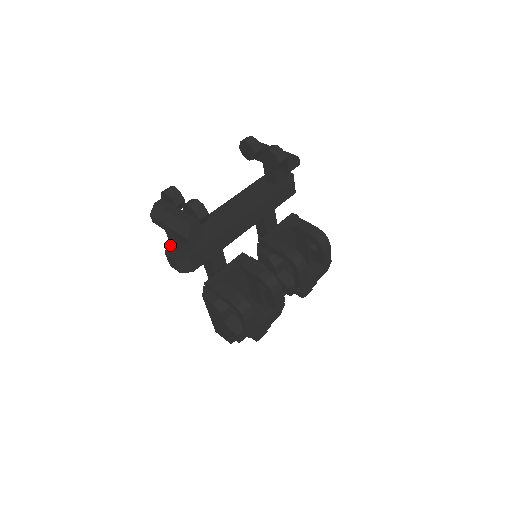
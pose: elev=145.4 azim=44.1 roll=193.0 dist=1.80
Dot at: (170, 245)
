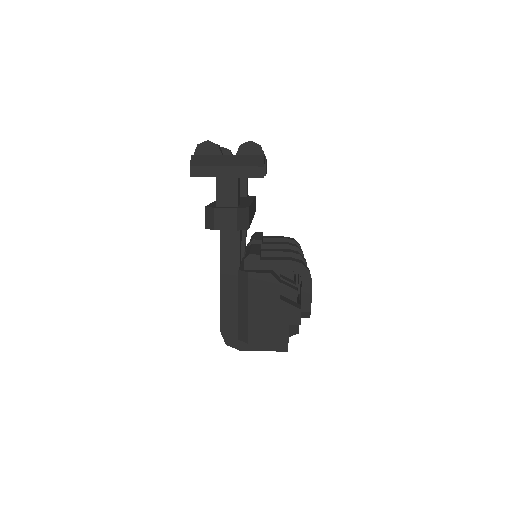
Dot at: (210, 206)
